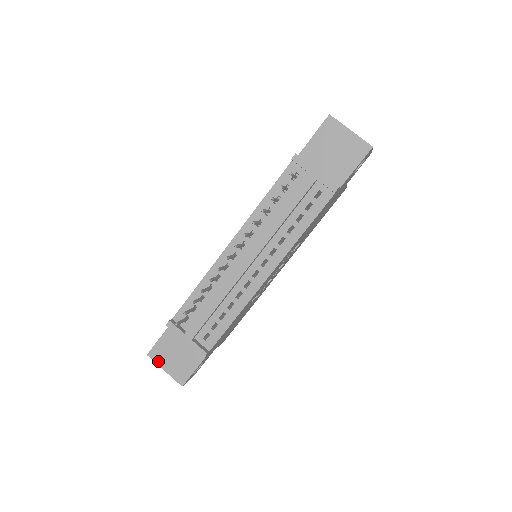
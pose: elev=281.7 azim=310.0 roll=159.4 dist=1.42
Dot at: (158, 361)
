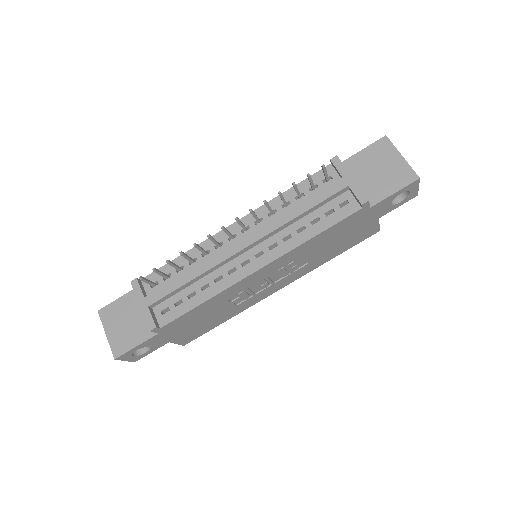
Dot at: (105, 322)
